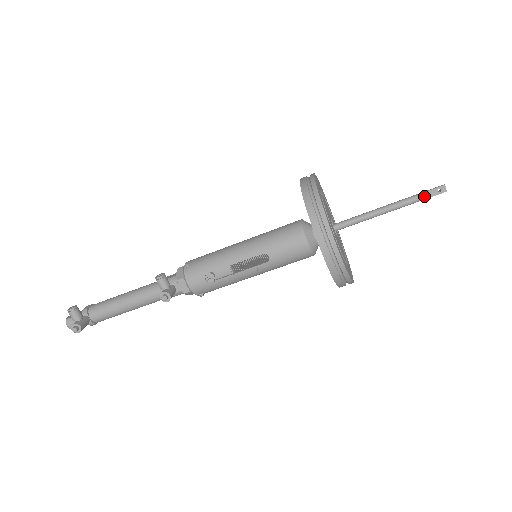
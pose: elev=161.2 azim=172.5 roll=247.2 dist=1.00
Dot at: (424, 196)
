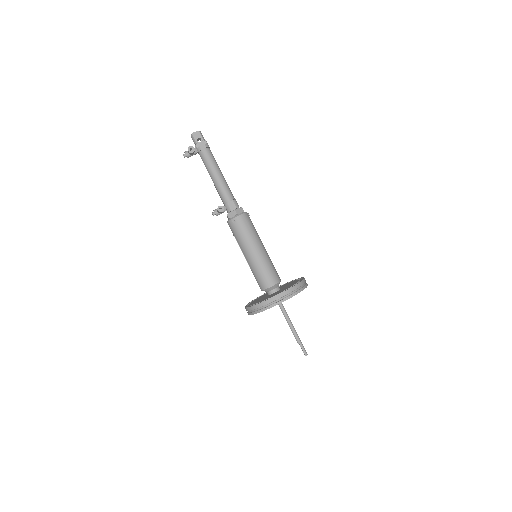
Dot at: (300, 345)
